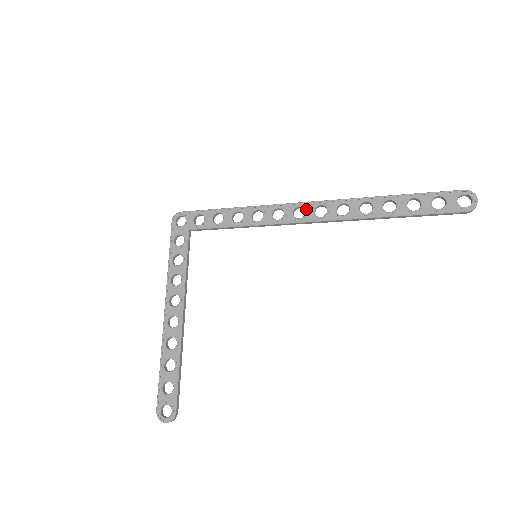
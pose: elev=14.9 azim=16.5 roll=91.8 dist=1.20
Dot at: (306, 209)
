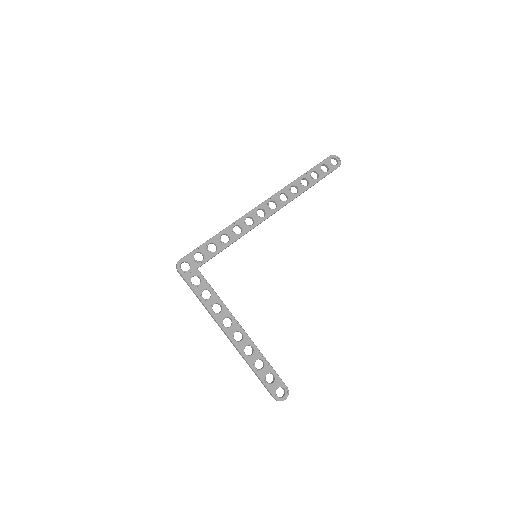
Dot at: (264, 208)
